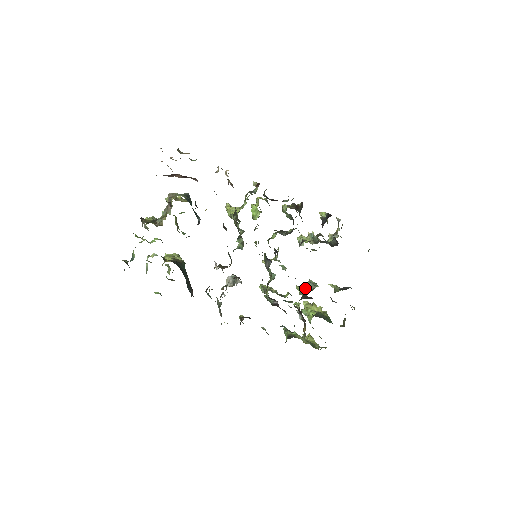
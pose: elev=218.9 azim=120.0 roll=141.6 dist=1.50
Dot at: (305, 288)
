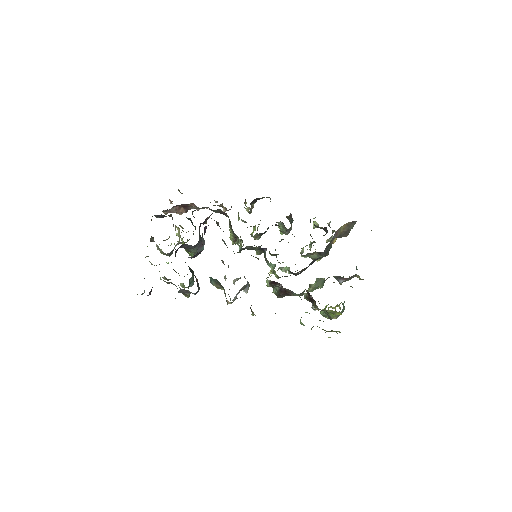
Dot at: occluded
